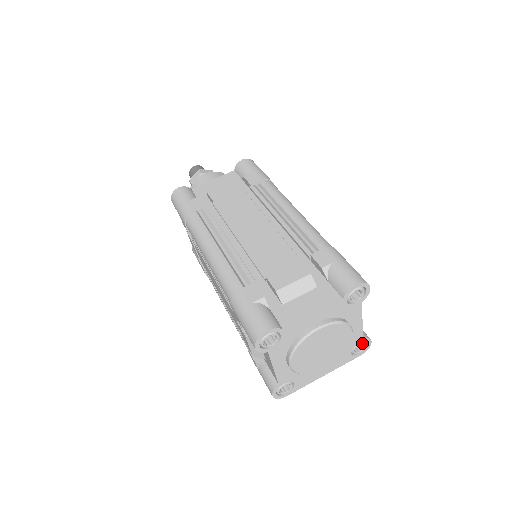
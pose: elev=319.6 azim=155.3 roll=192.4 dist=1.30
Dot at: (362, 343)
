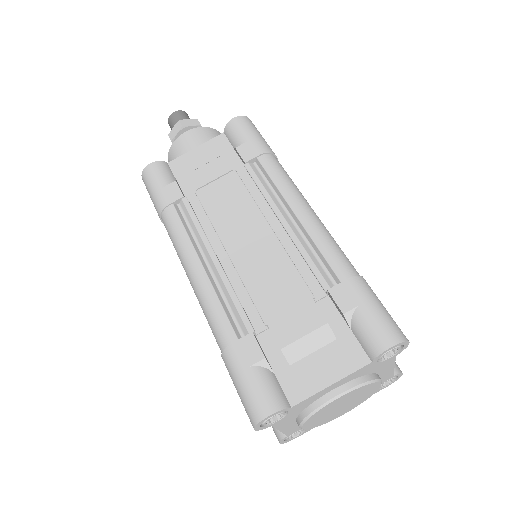
Dot at: (391, 378)
